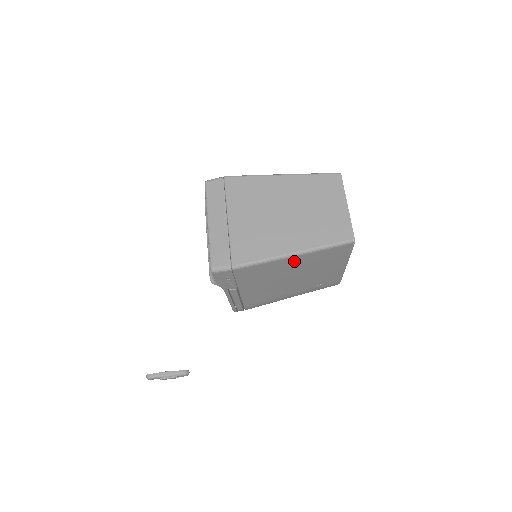
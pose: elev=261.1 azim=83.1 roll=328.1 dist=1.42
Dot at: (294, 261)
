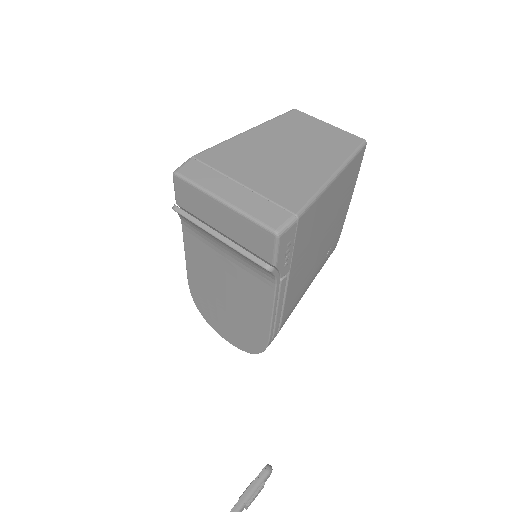
Dot at: (333, 190)
